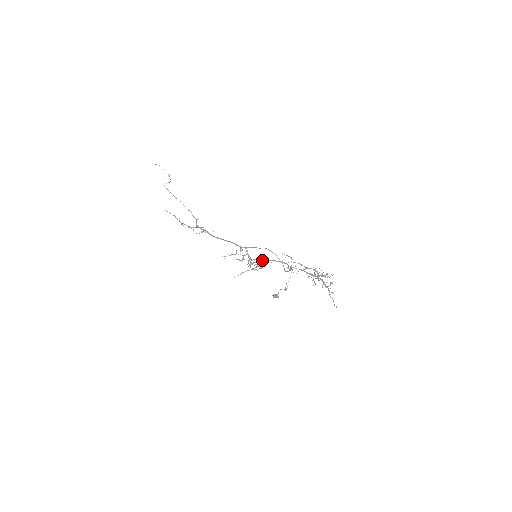
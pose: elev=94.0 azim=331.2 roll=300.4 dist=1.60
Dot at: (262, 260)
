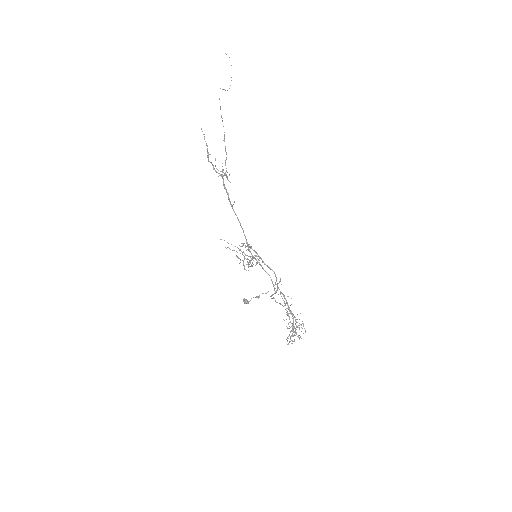
Dot at: occluded
